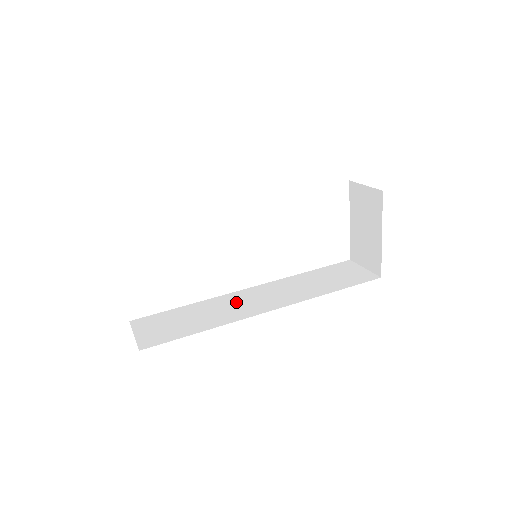
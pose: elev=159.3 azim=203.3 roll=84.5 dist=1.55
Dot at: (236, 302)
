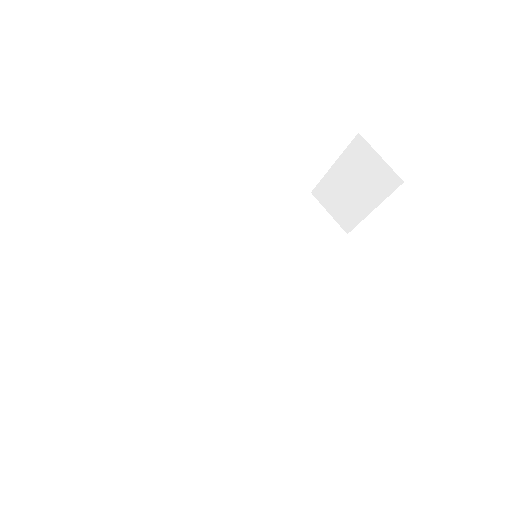
Dot at: (213, 288)
